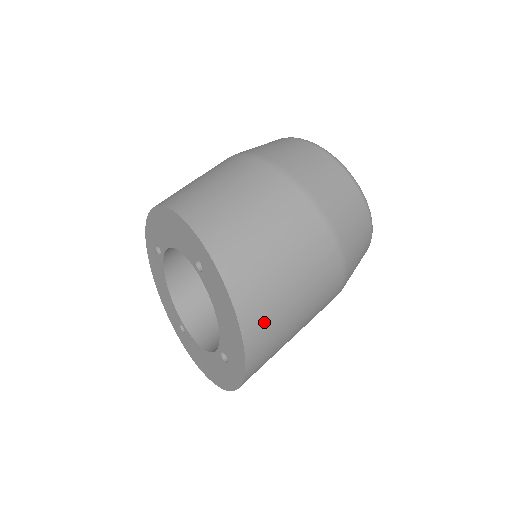
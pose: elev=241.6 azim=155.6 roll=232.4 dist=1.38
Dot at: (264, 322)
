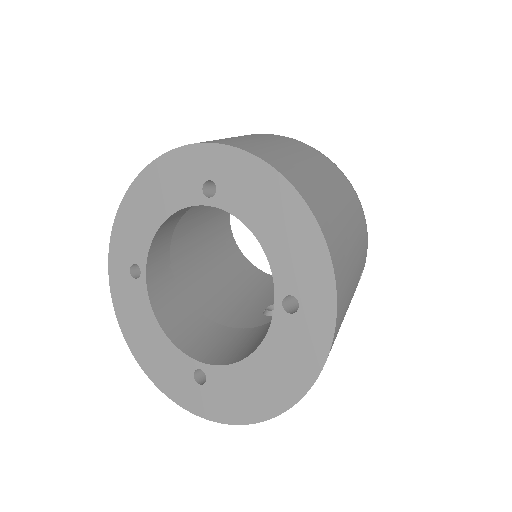
Dot at: (321, 204)
